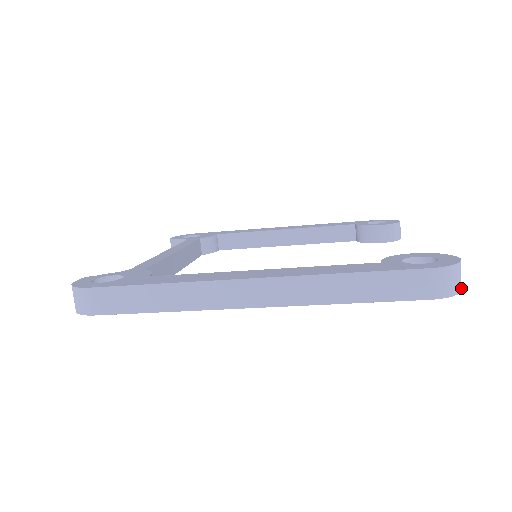
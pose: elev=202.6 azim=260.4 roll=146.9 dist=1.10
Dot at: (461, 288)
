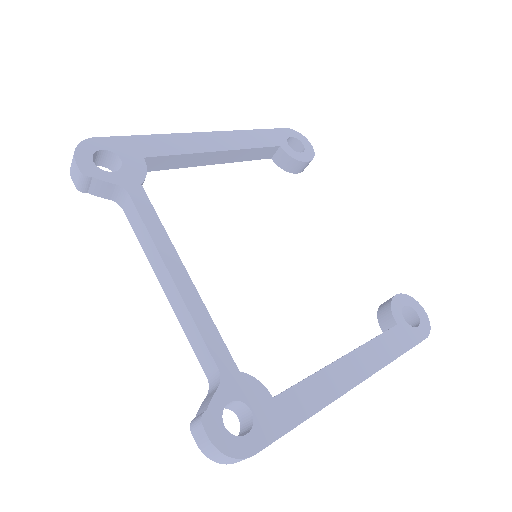
Dot at: occluded
